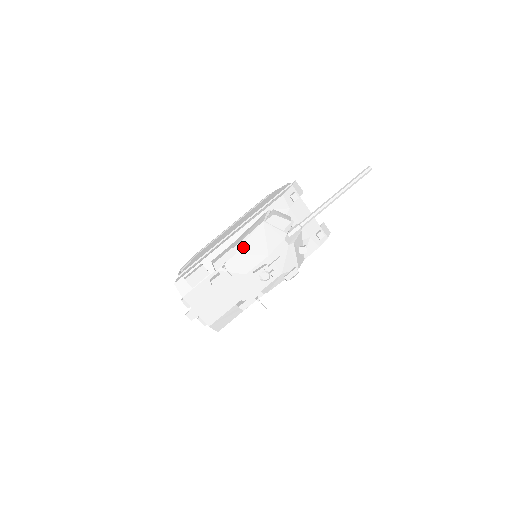
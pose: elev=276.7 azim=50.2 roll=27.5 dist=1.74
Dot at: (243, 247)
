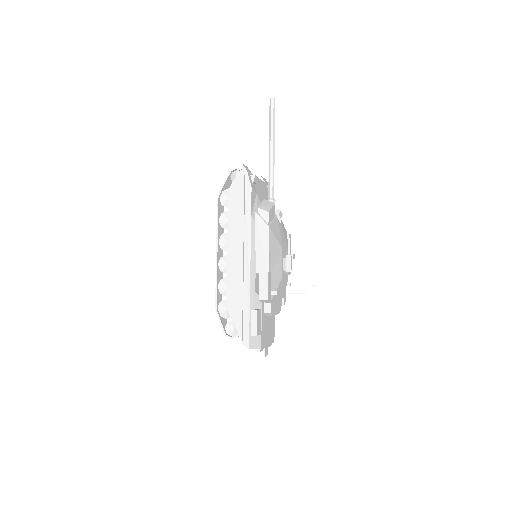
Dot at: (271, 262)
